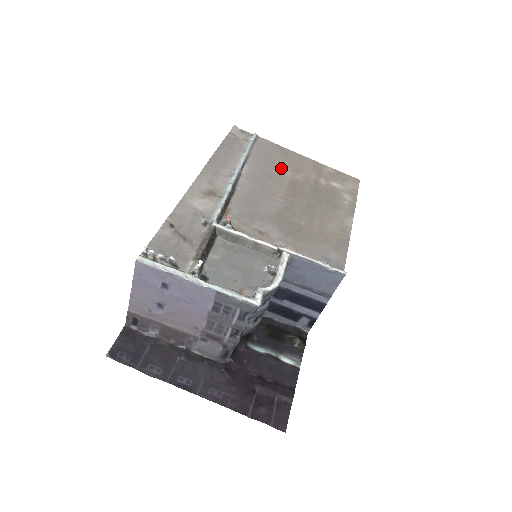
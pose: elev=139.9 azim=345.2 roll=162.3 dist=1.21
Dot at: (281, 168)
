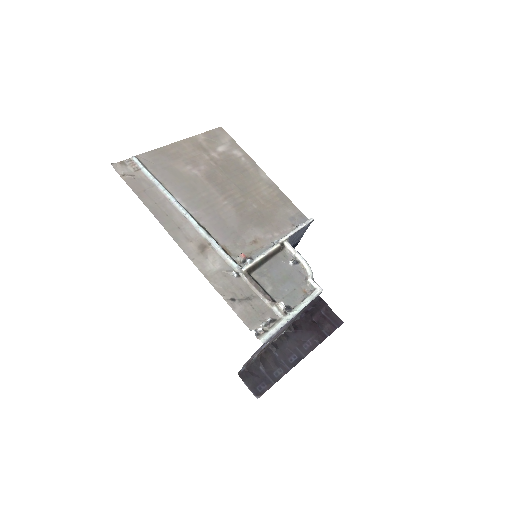
Dot at: (187, 172)
